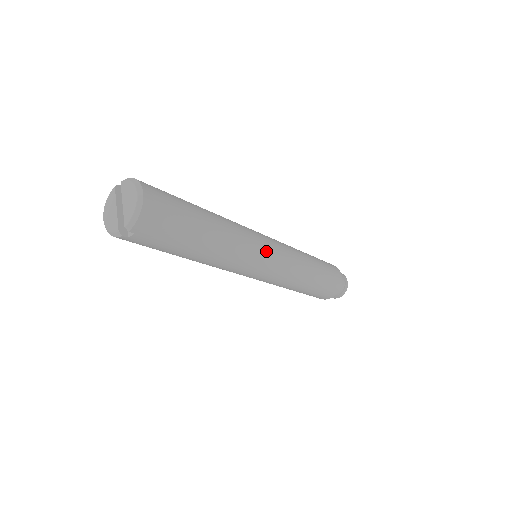
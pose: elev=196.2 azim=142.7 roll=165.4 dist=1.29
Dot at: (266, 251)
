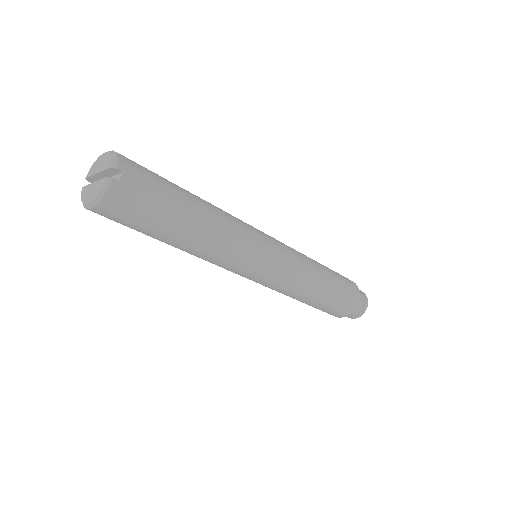
Dot at: occluded
